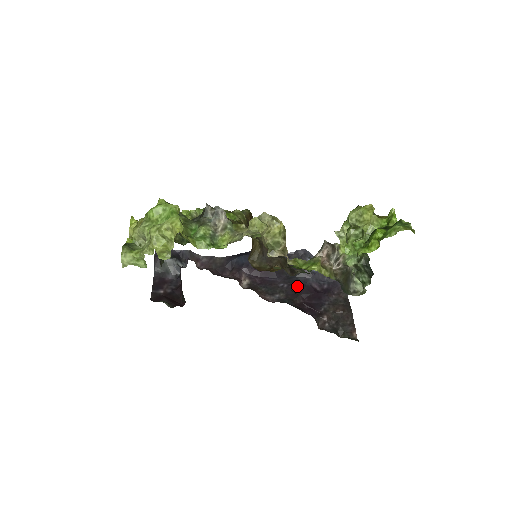
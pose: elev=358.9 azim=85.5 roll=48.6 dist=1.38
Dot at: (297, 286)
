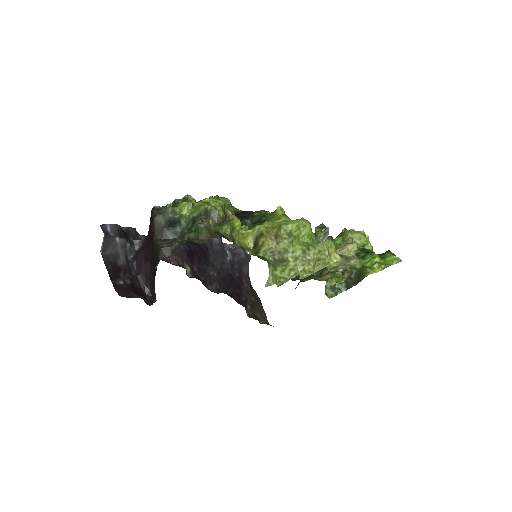
Dot at: (224, 275)
